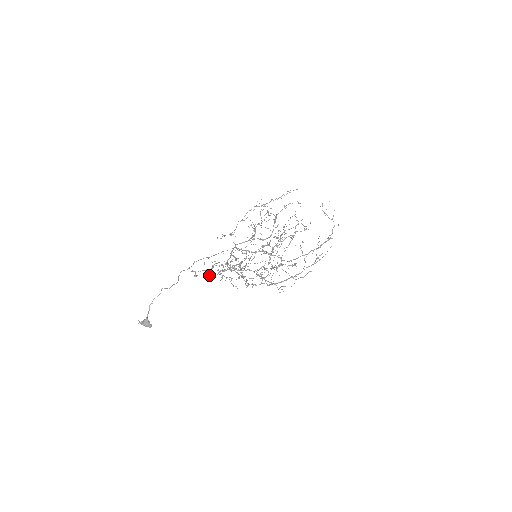
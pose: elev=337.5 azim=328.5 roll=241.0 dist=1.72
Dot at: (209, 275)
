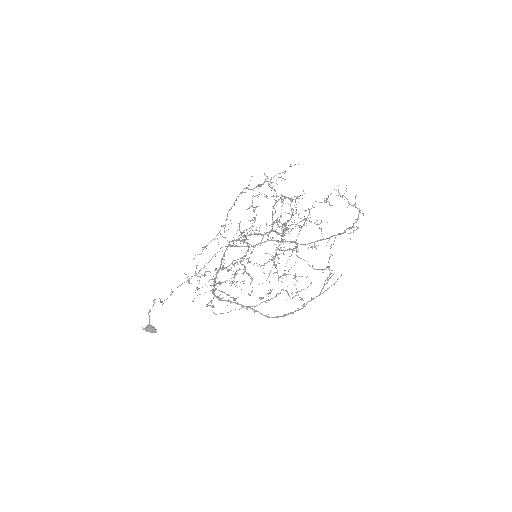
Dot at: occluded
